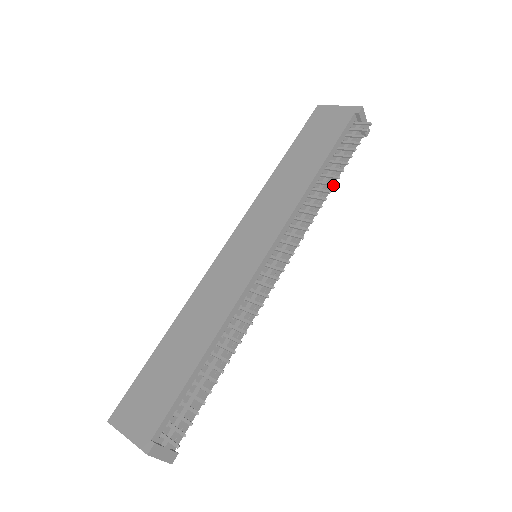
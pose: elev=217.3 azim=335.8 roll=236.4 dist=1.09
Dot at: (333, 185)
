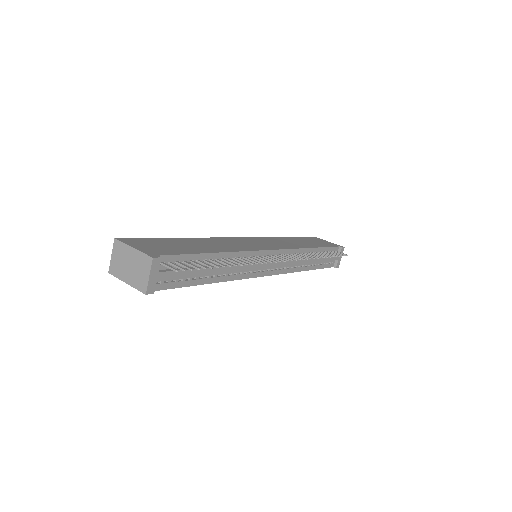
Dot at: (321, 257)
